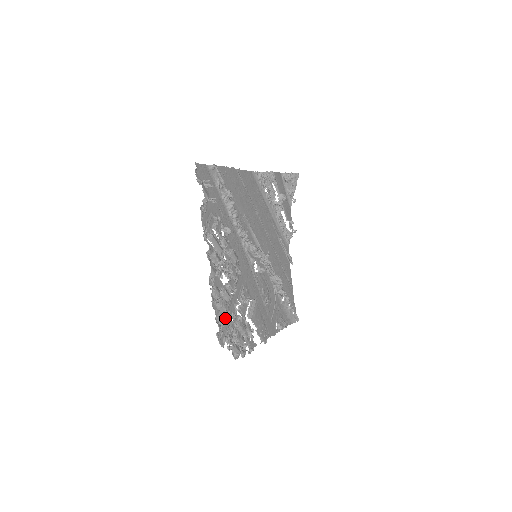
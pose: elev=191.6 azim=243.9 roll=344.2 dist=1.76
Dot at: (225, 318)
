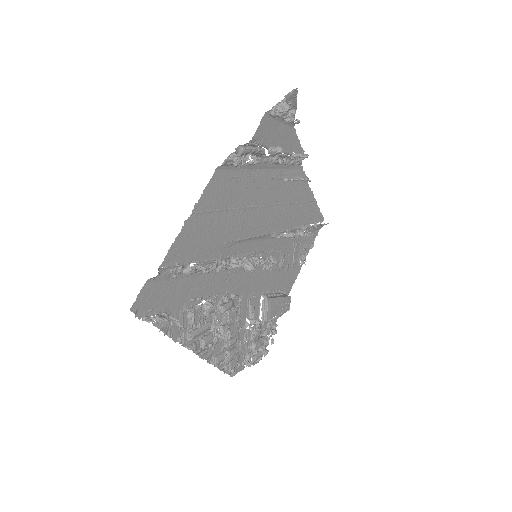
Dot at: (237, 353)
